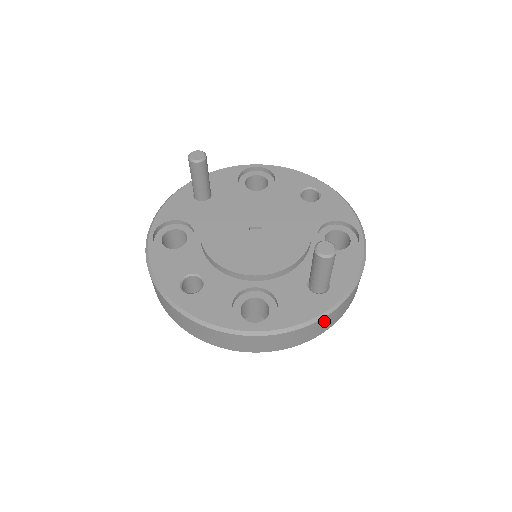
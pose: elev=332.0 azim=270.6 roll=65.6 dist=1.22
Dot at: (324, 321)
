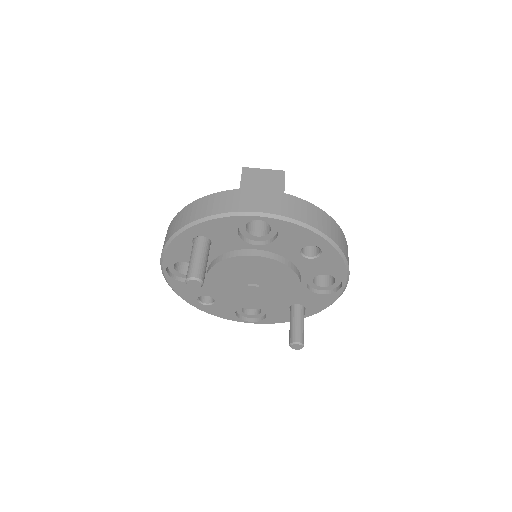
Dot at: occluded
